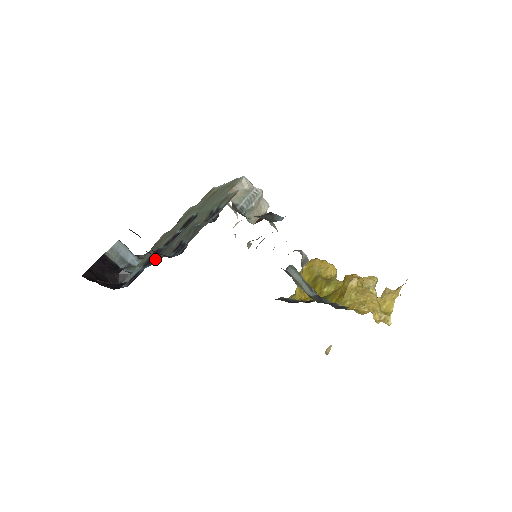
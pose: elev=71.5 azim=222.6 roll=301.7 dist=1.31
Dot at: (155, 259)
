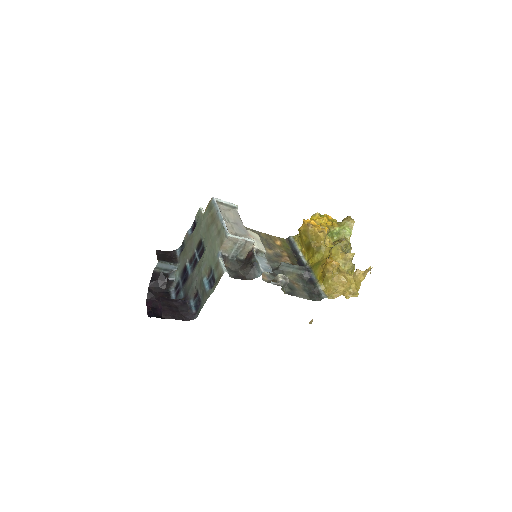
Dot at: (186, 291)
